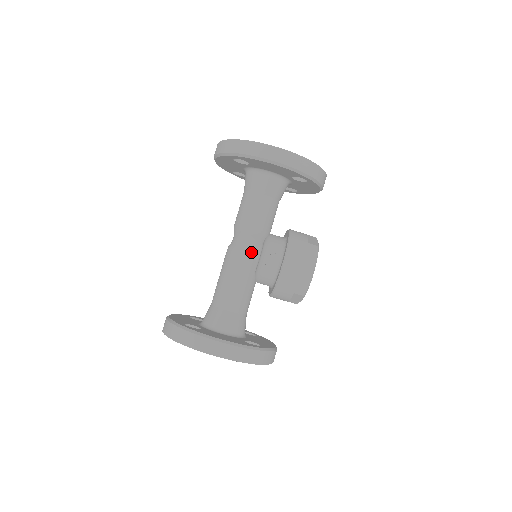
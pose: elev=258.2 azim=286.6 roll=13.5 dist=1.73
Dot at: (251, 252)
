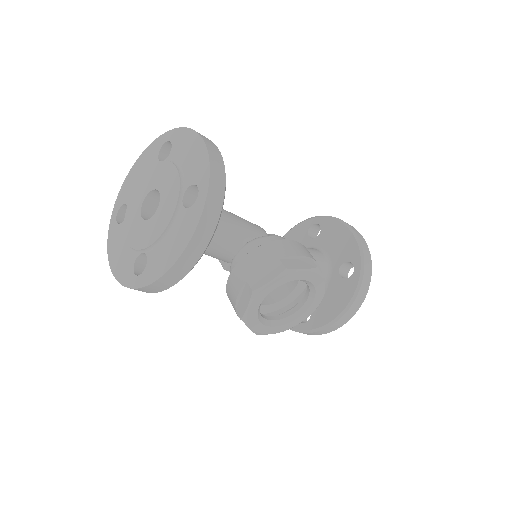
Dot at: occluded
